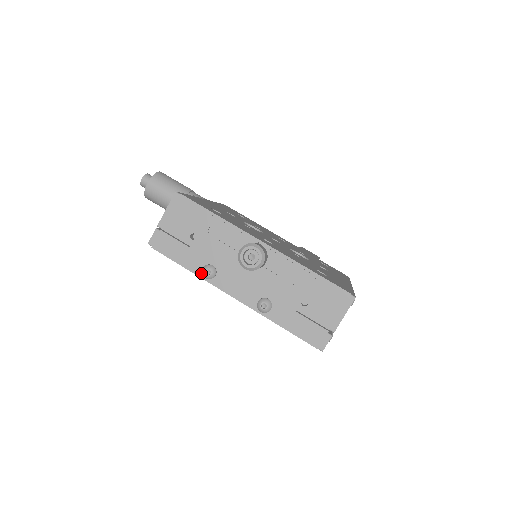
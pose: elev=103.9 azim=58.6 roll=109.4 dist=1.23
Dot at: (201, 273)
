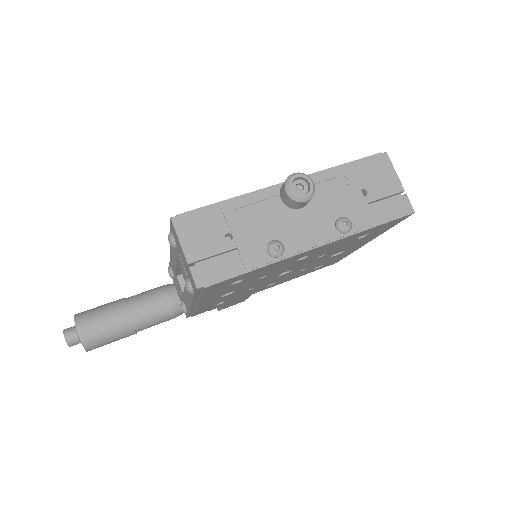
Dot at: (270, 258)
